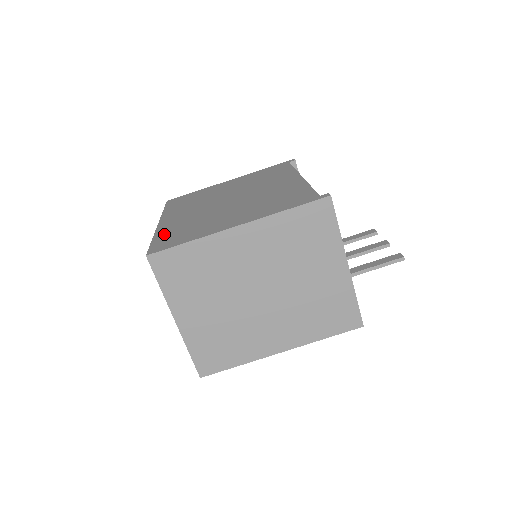
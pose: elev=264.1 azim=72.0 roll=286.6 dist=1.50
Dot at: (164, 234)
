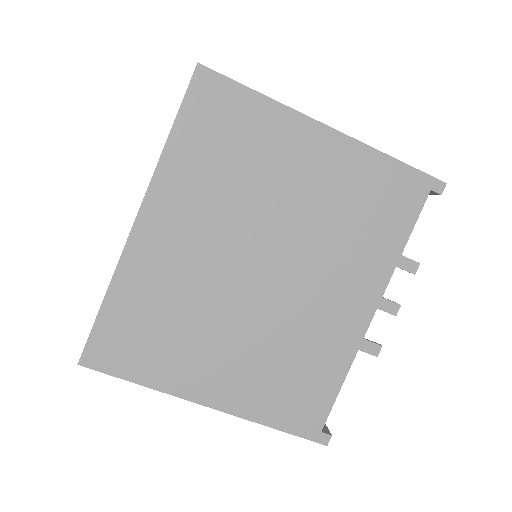
Dot at: (125, 302)
